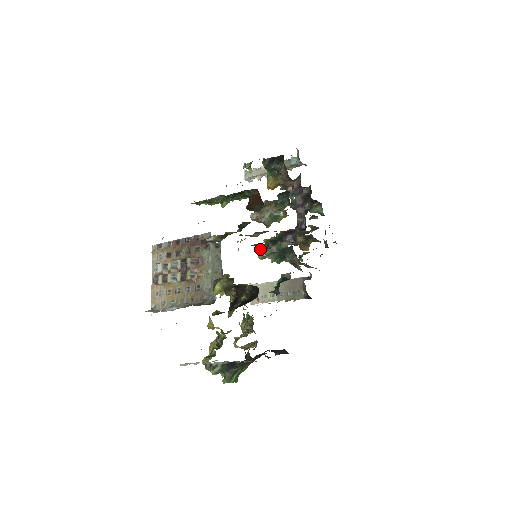
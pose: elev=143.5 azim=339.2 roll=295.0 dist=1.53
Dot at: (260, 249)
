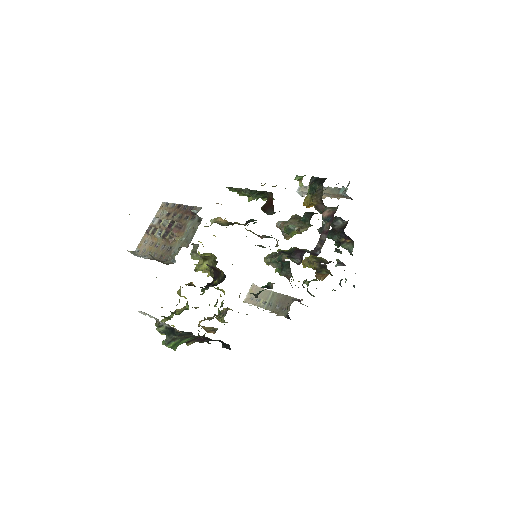
Dot at: (270, 255)
